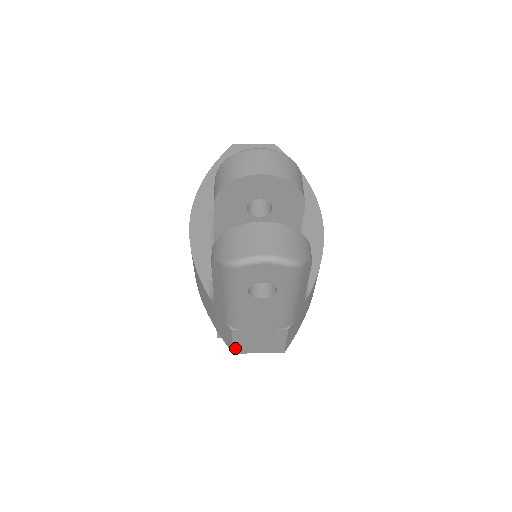
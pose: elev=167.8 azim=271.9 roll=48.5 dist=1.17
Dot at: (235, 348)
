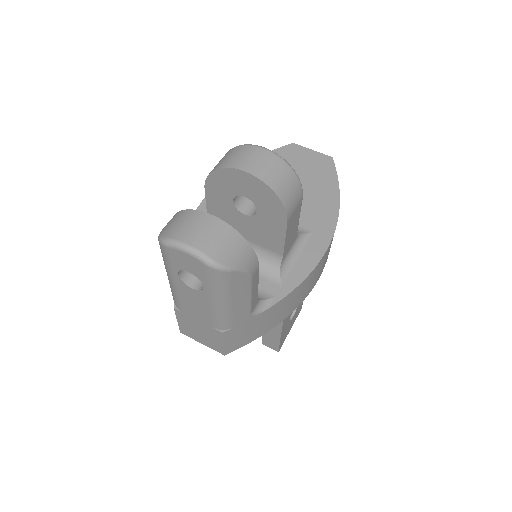
Dot at: (181, 328)
